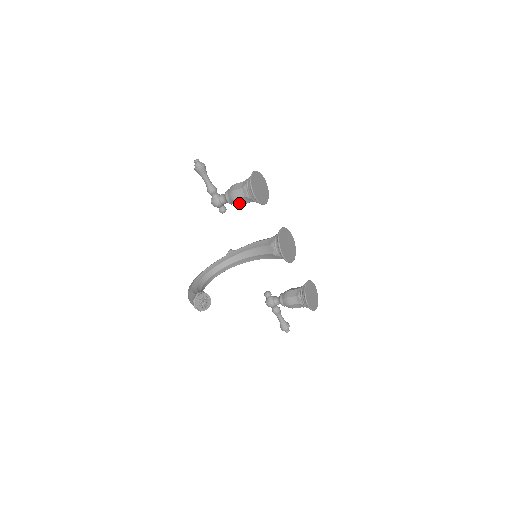
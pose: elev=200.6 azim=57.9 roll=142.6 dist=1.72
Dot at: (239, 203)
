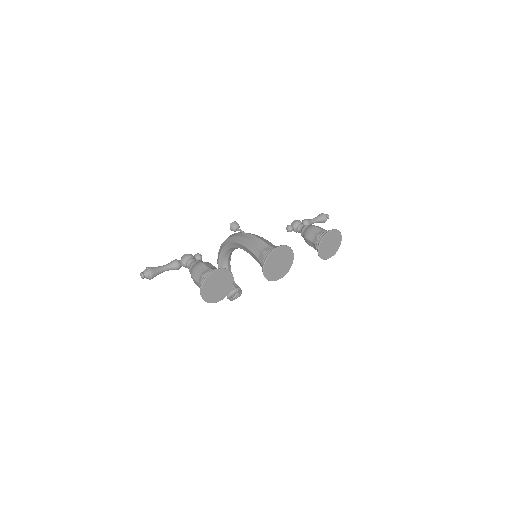
Dot at: occluded
